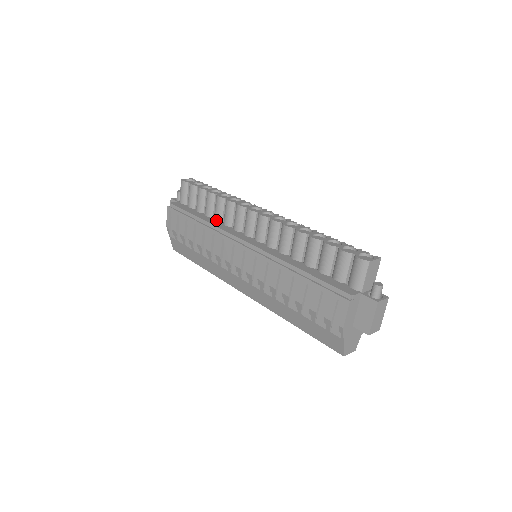
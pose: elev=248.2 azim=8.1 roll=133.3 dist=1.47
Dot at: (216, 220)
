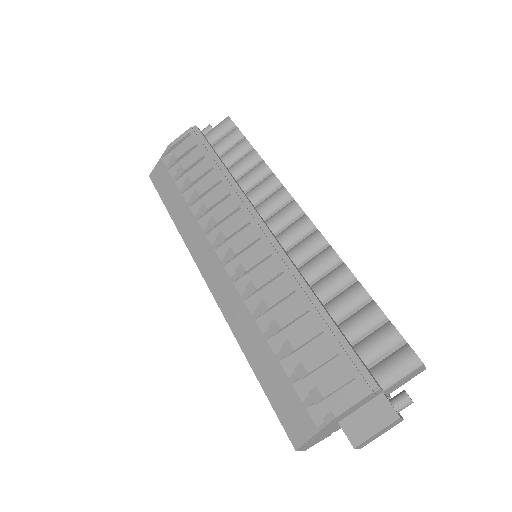
Dot at: (240, 184)
